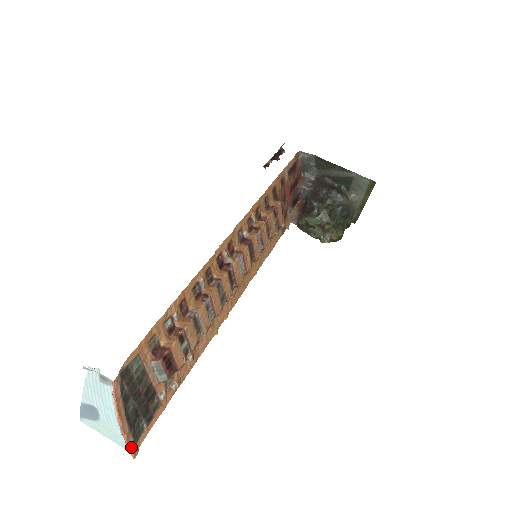
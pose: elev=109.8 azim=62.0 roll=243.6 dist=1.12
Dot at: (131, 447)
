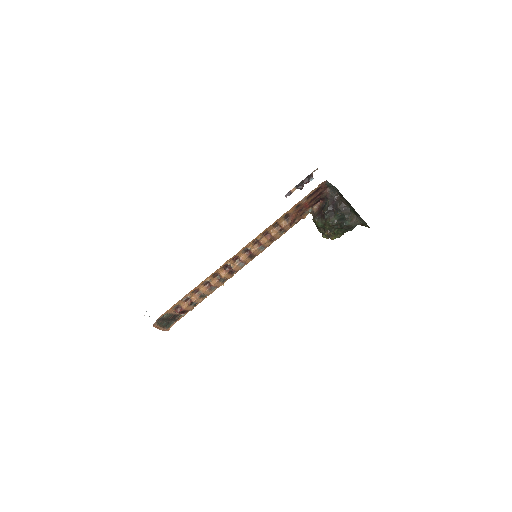
Dot at: (165, 330)
